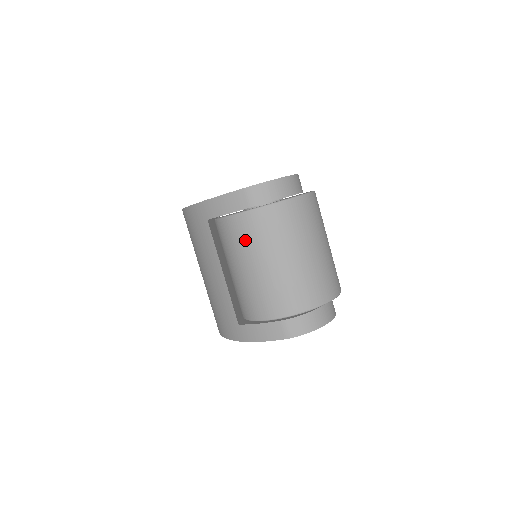
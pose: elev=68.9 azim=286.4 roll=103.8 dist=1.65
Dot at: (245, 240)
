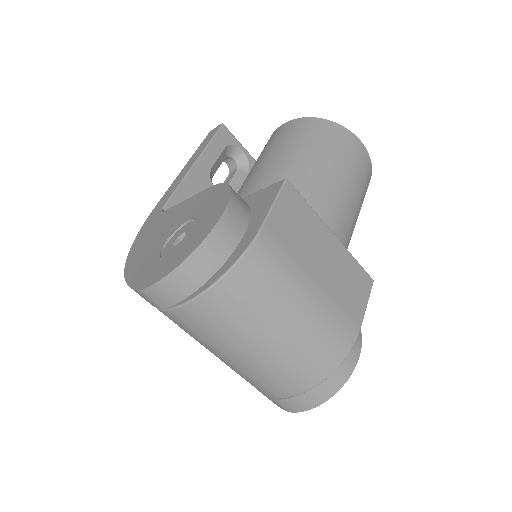
Dot at: occluded
